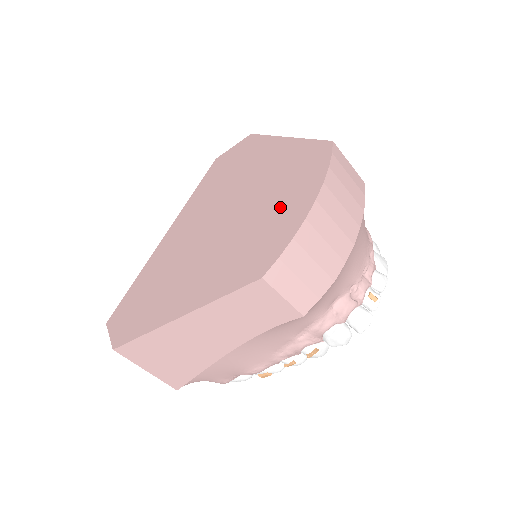
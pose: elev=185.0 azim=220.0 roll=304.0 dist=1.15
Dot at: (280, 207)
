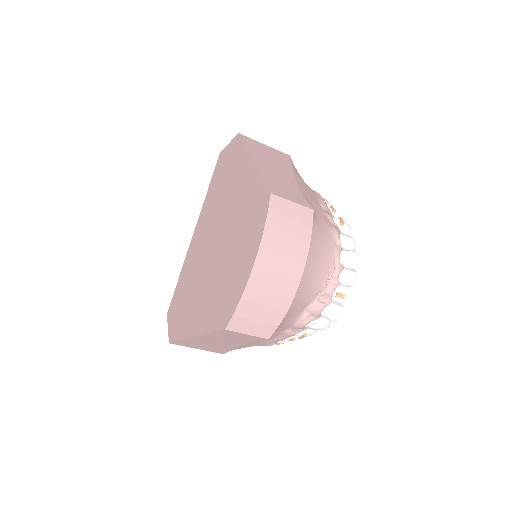
Dot at: (239, 257)
